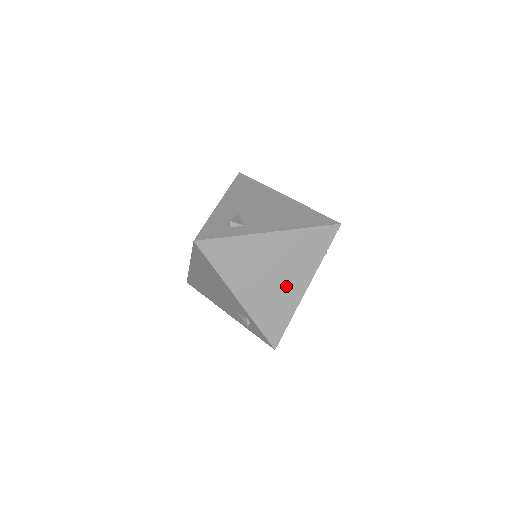
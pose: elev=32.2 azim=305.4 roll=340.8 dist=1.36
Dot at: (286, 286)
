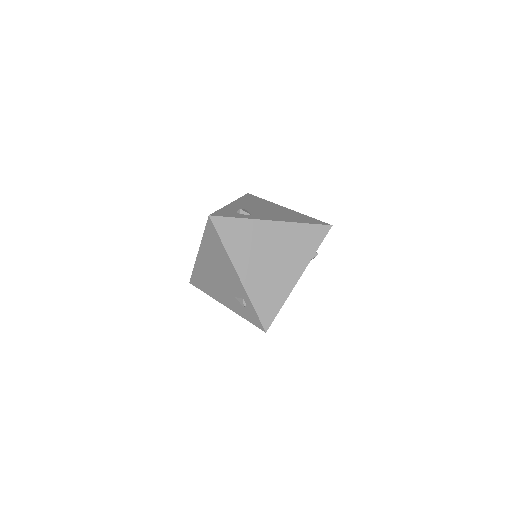
Dot at: (281, 272)
